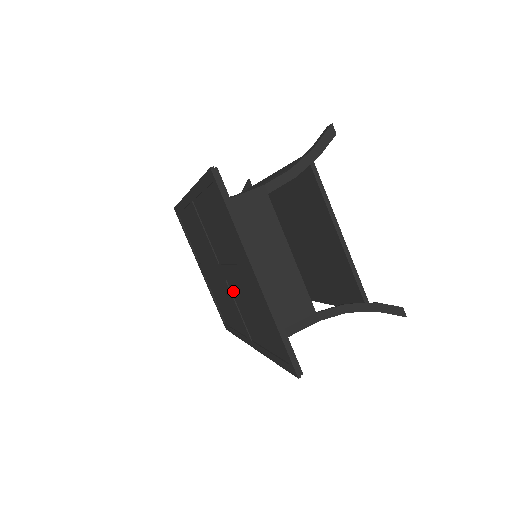
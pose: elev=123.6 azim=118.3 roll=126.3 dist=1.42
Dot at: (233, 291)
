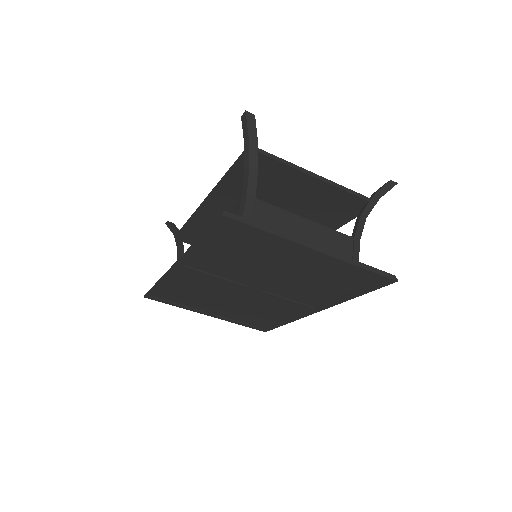
Dot at: (275, 291)
